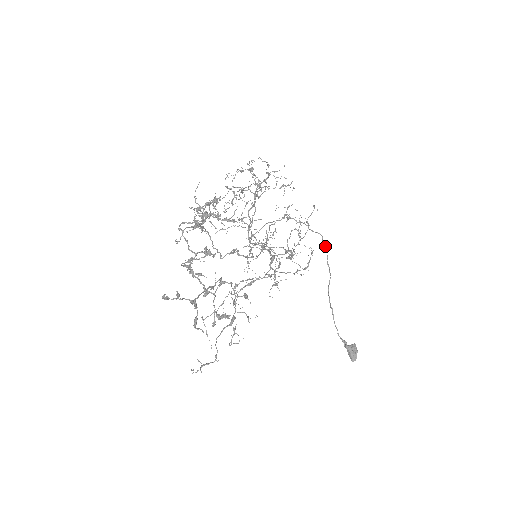
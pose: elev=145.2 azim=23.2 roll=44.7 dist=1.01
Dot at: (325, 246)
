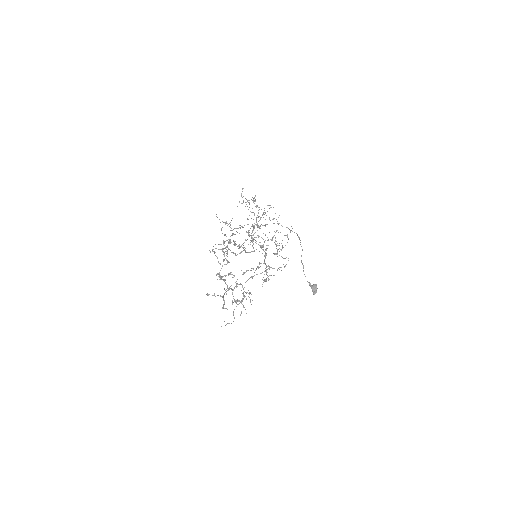
Dot at: (299, 239)
